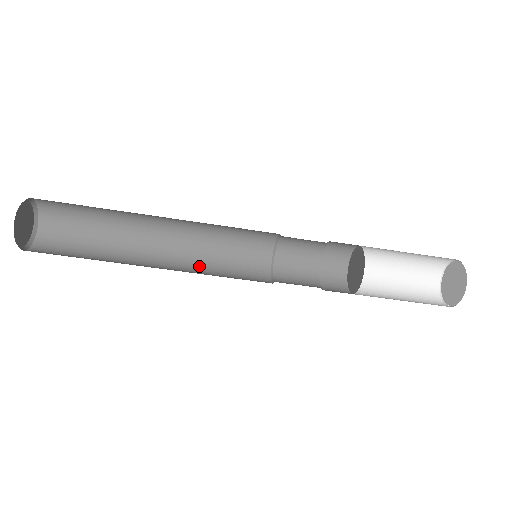
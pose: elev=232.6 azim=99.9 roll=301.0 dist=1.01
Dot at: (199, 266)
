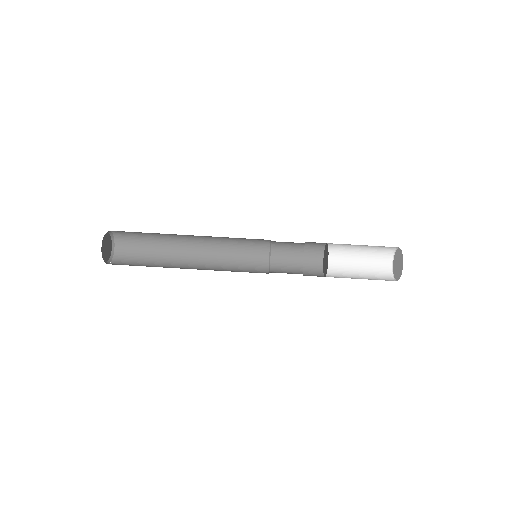
Dot at: (218, 270)
